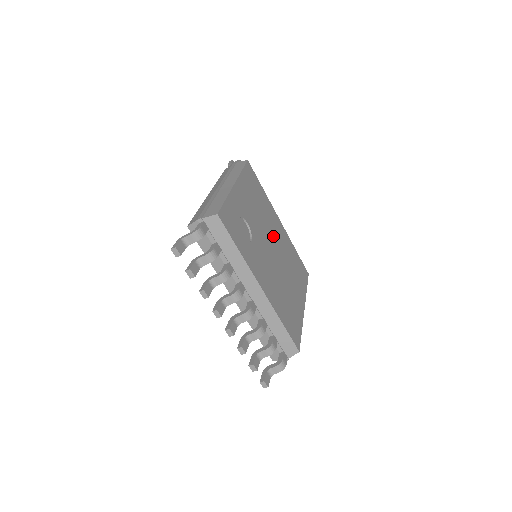
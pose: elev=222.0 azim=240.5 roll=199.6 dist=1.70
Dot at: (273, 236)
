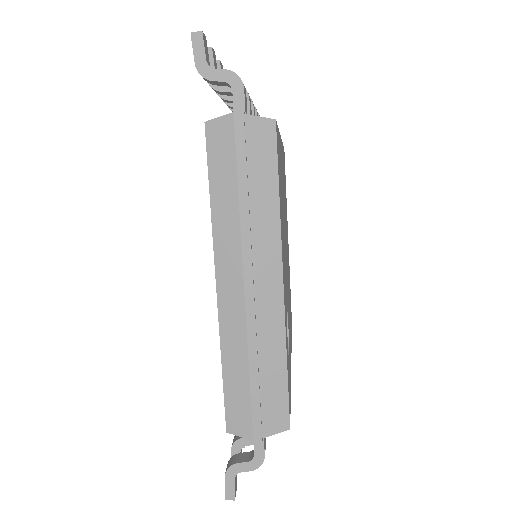
Dot at: occluded
